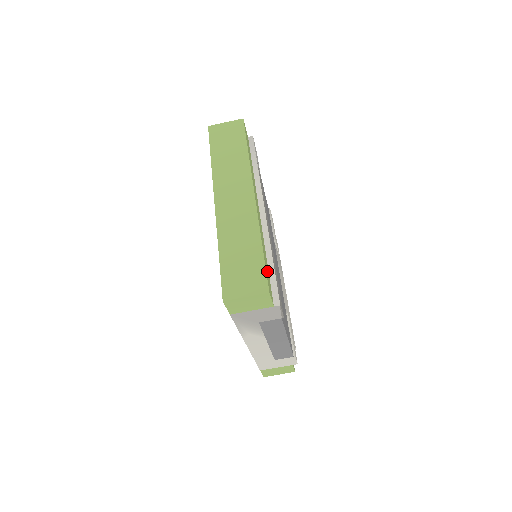
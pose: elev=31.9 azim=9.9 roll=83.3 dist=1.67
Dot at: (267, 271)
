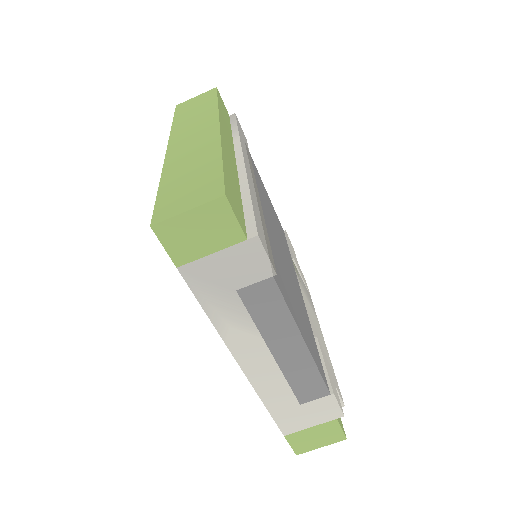
Dot at: (233, 193)
